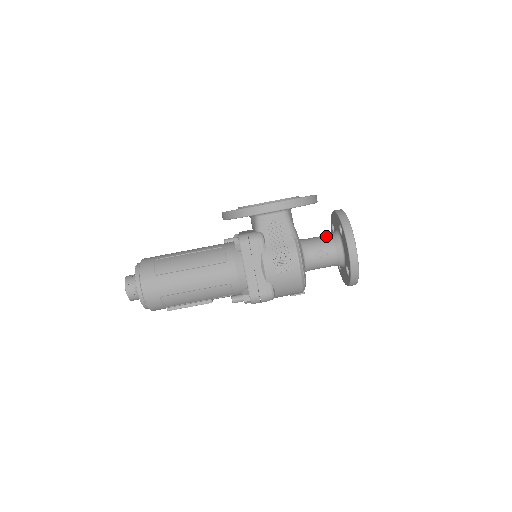
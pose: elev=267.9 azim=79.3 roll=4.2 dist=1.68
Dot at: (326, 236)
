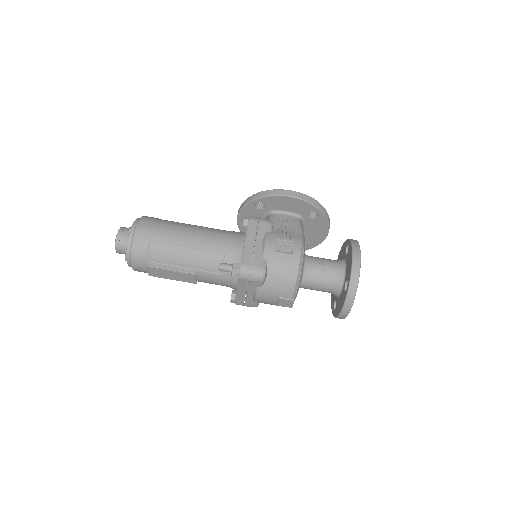
Dot at: occluded
